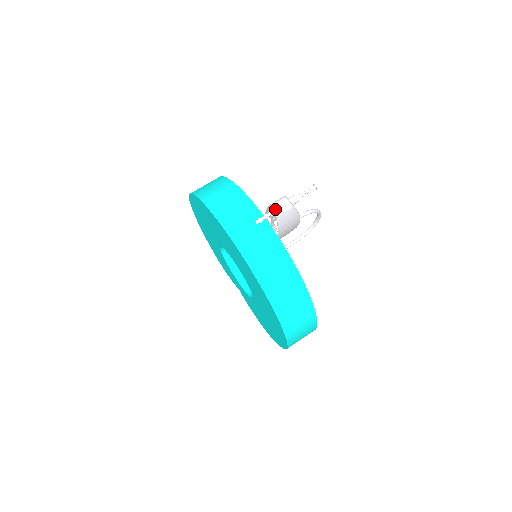
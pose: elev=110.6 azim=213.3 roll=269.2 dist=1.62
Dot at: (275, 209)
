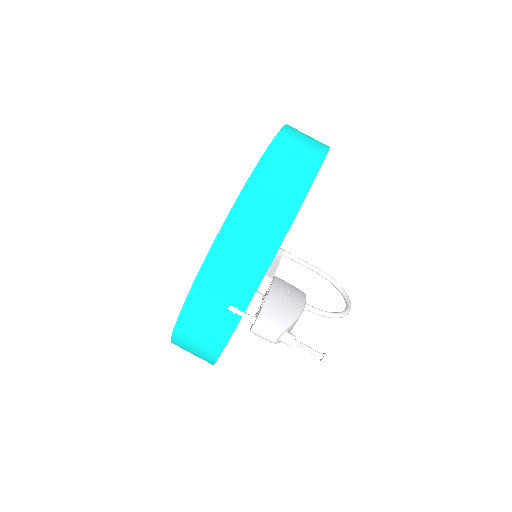
Dot at: (255, 330)
